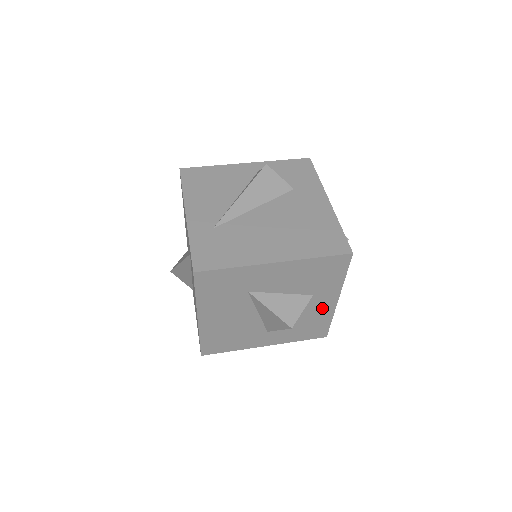
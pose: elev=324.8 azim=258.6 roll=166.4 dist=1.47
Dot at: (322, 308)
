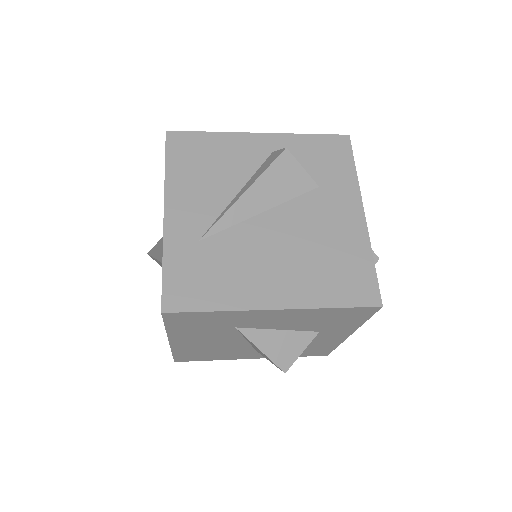
Dot at: (328, 339)
